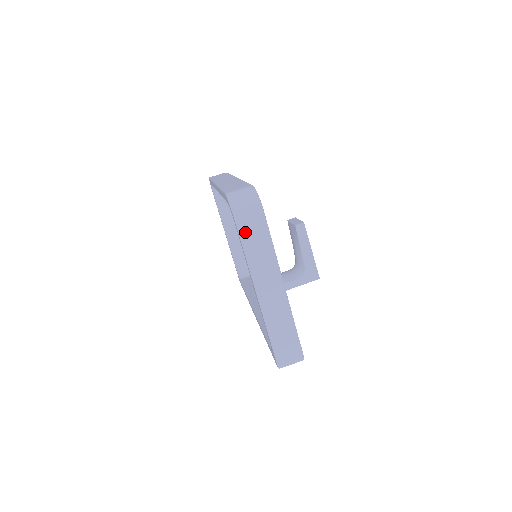
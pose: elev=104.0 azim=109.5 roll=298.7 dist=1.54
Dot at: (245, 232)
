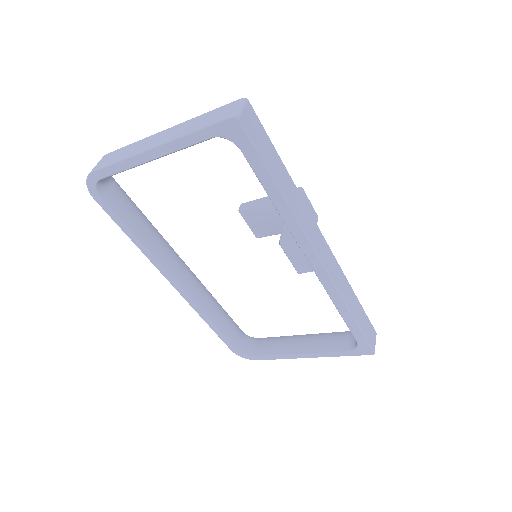
Dot at: (104, 164)
